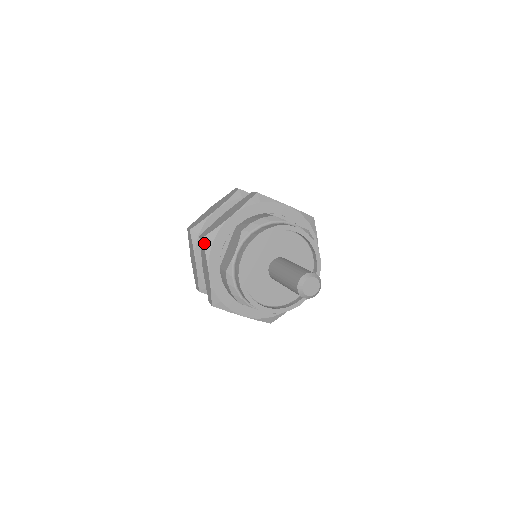
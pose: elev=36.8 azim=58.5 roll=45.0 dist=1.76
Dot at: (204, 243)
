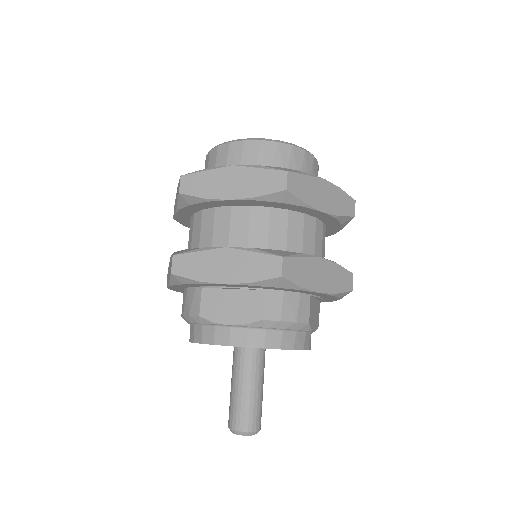
Dot at: occluded
